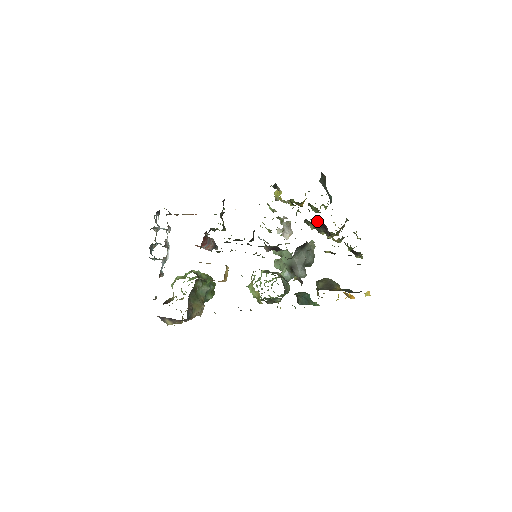
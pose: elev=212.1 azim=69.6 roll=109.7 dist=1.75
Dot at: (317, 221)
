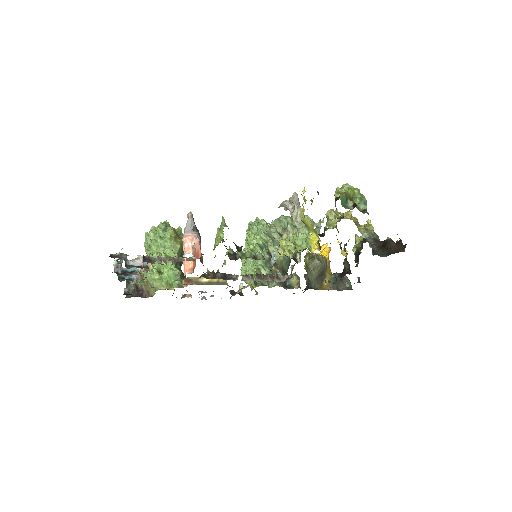
Dot at: occluded
